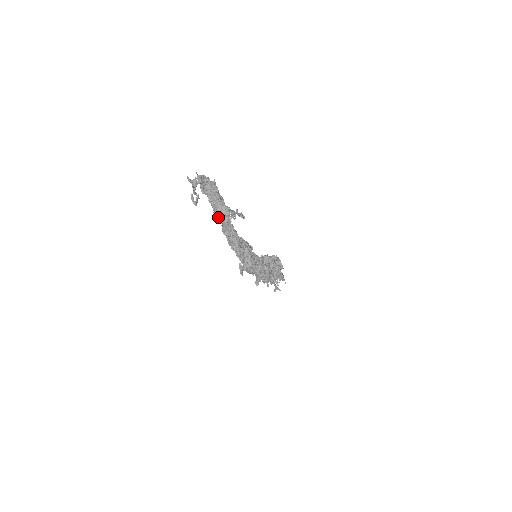
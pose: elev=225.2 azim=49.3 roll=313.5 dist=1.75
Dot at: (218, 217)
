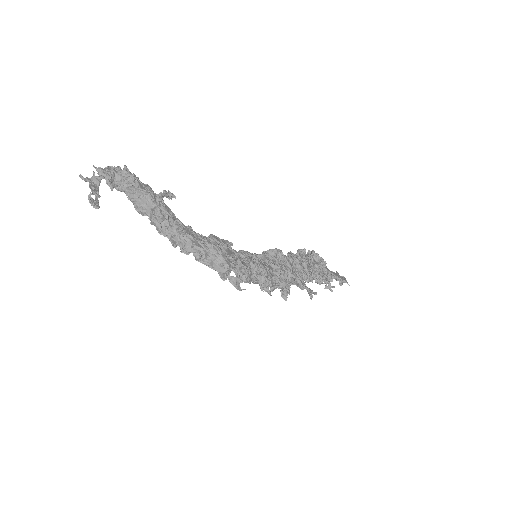
Dot at: (144, 214)
